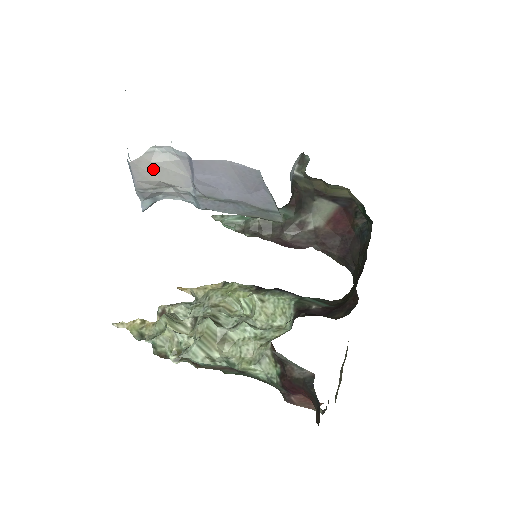
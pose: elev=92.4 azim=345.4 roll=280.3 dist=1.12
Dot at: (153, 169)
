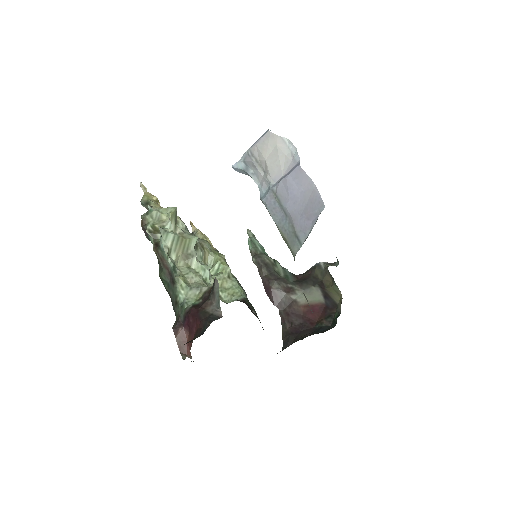
Dot at: (272, 149)
